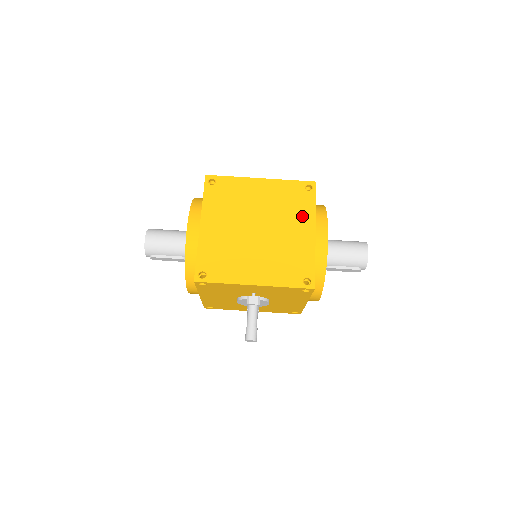
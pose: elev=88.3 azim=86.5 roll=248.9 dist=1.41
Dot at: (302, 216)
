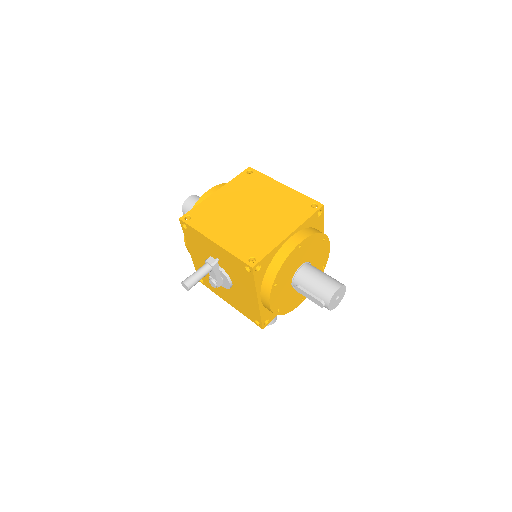
Dot at: (291, 220)
